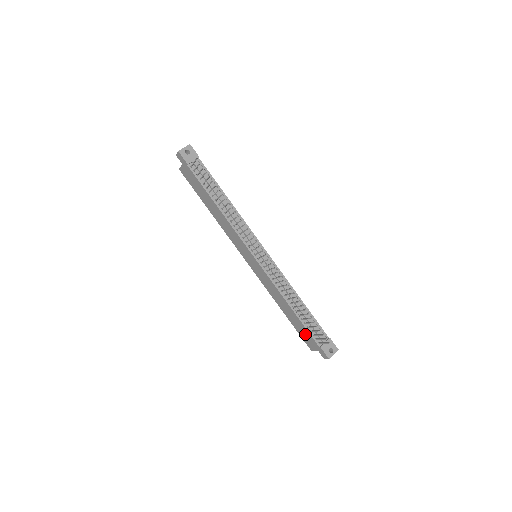
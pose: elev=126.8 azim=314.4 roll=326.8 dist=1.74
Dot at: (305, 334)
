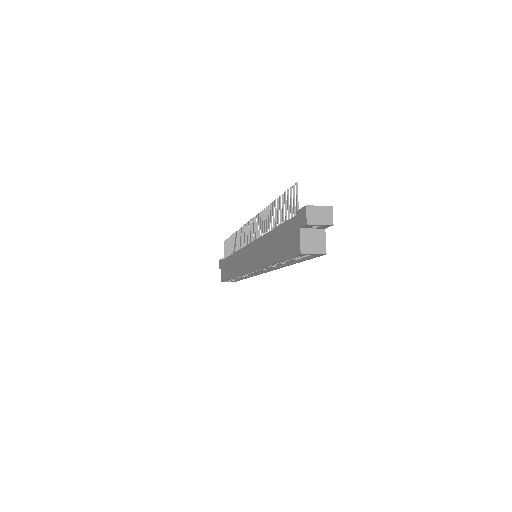
Dot at: (286, 237)
